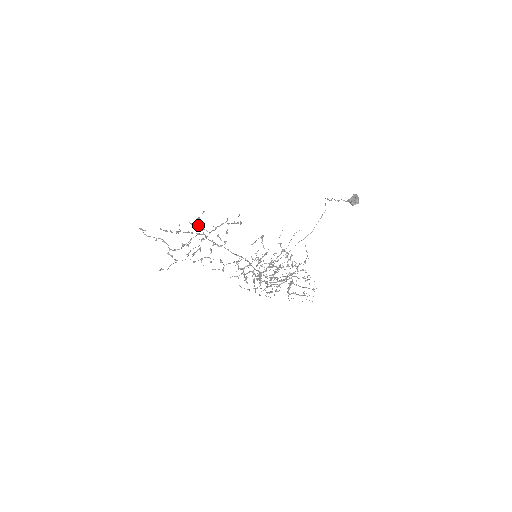
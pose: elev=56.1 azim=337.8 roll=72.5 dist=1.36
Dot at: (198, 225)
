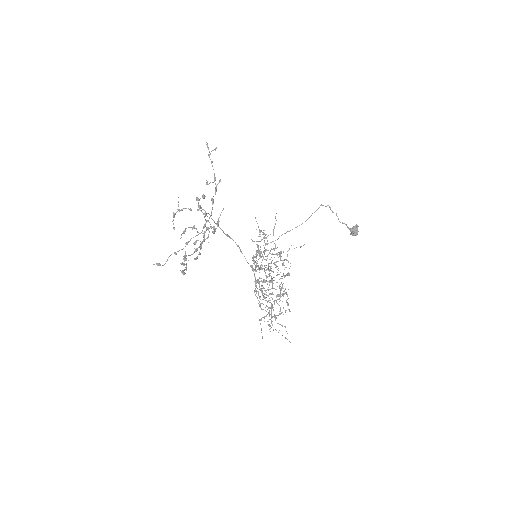
Dot at: occluded
